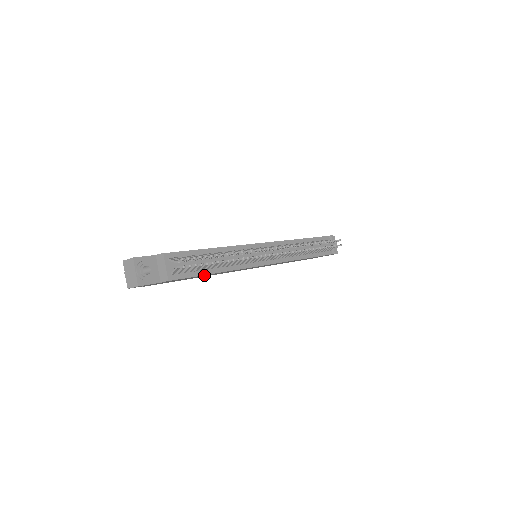
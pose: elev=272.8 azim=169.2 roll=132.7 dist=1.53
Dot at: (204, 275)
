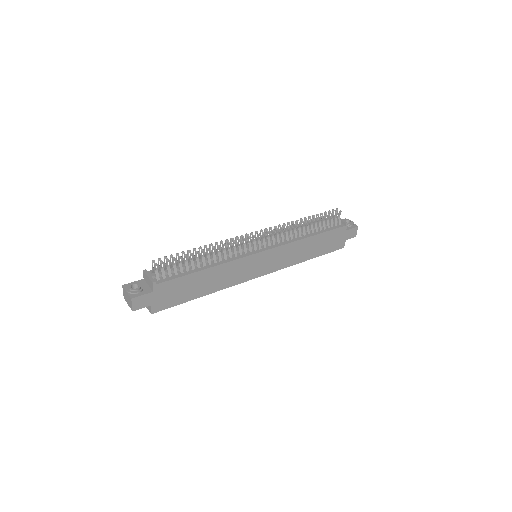
Dot at: (197, 277)
